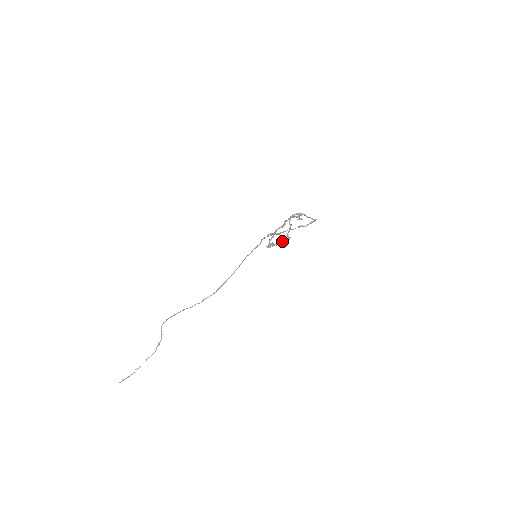
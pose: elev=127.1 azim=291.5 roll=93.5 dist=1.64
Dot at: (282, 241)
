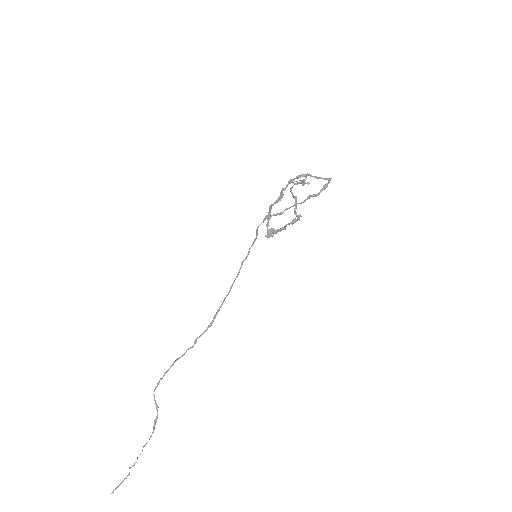
Dot at: (288, 223)
